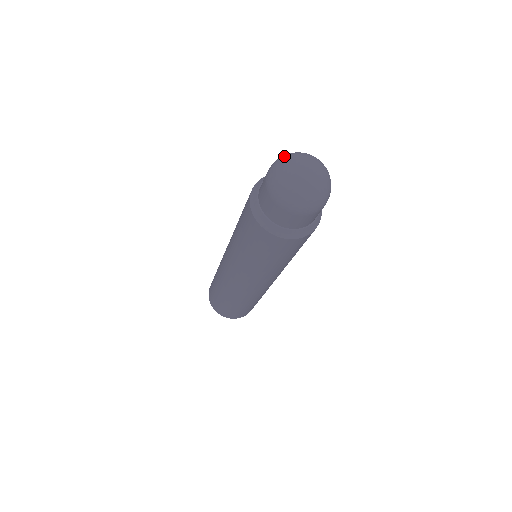
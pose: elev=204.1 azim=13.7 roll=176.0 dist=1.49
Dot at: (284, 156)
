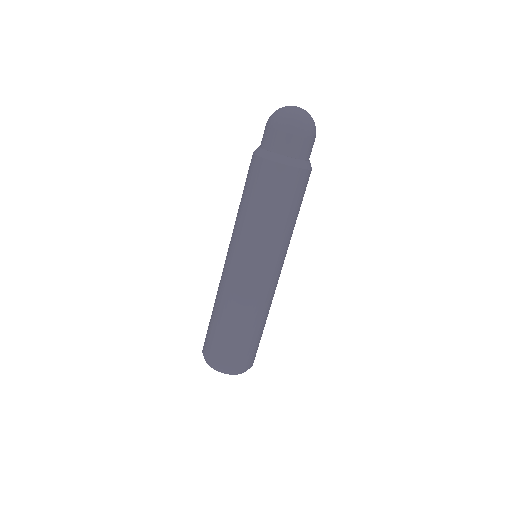
Dot at: (274, 112)
